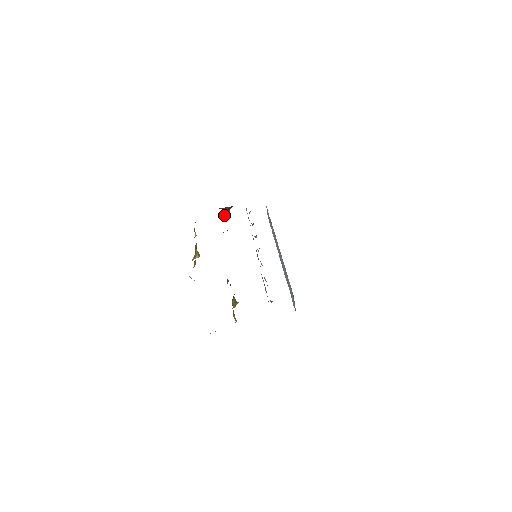
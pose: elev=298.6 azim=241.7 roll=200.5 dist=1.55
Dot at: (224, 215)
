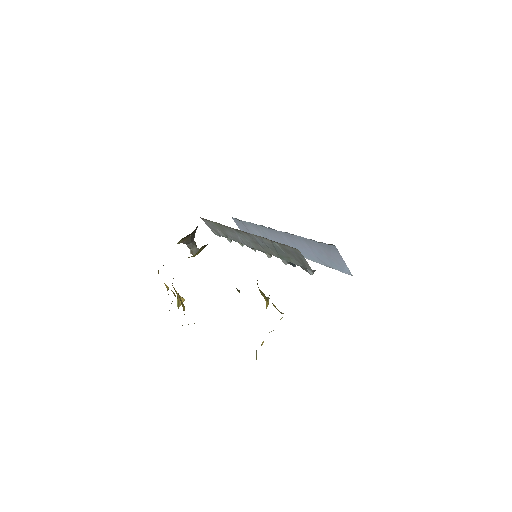
Dot at: (190, 250)
